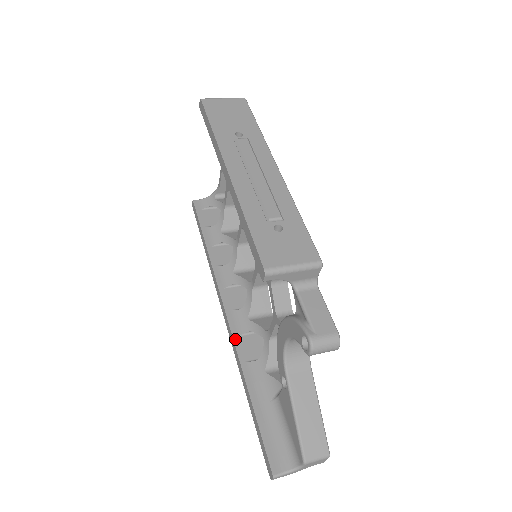
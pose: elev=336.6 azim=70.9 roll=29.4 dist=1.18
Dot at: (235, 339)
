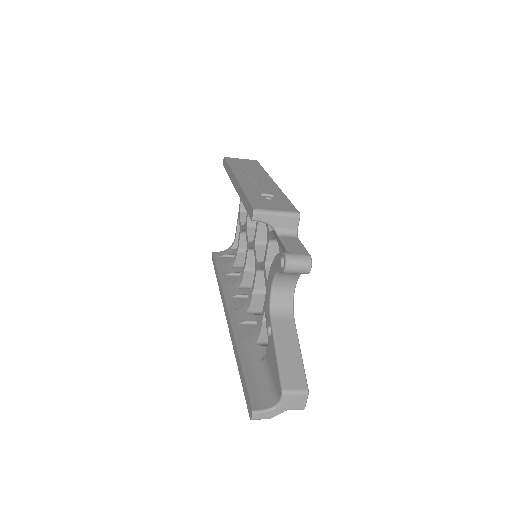
Dot at: (233, 325)
